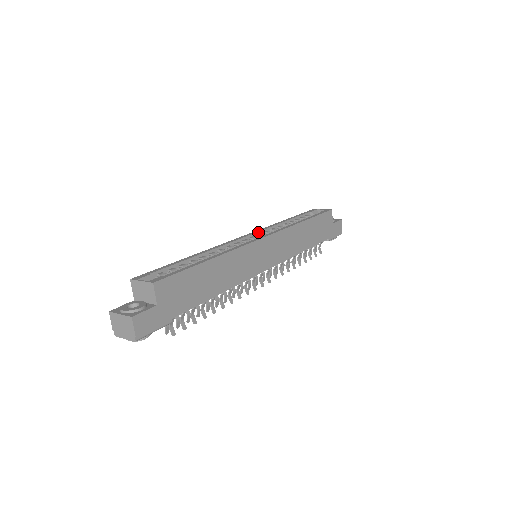
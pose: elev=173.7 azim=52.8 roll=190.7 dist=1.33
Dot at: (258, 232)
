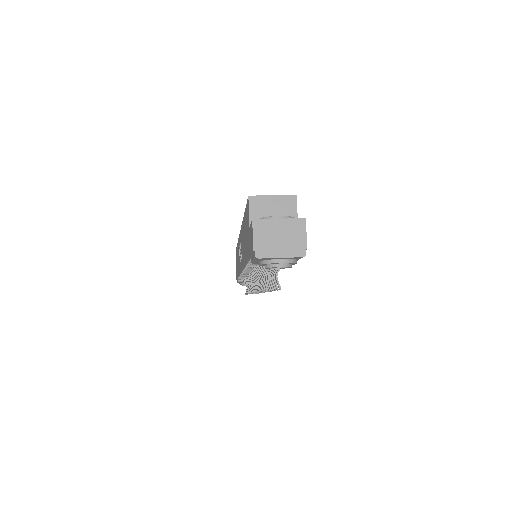
Dot at: occluded
